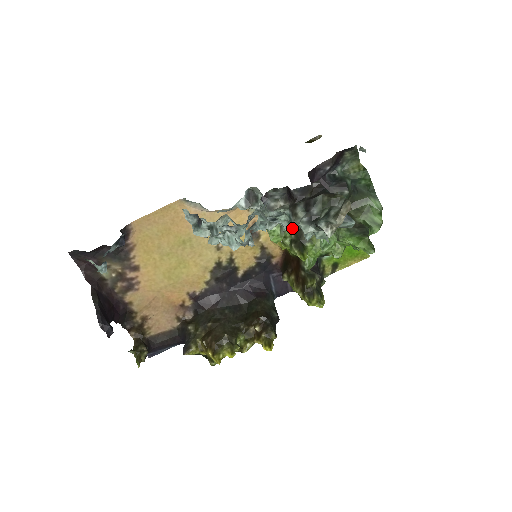
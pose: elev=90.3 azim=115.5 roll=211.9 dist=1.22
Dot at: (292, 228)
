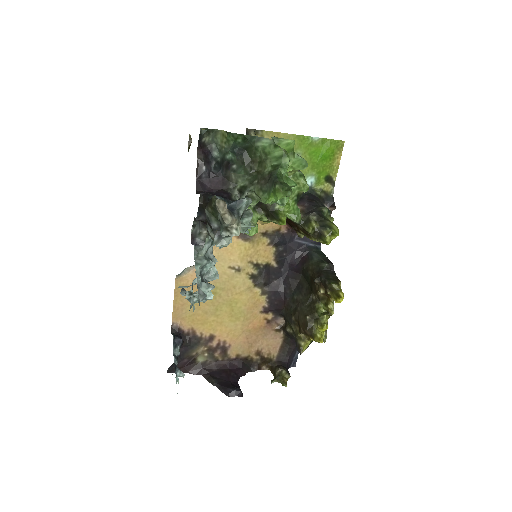
Dot at: occluded
